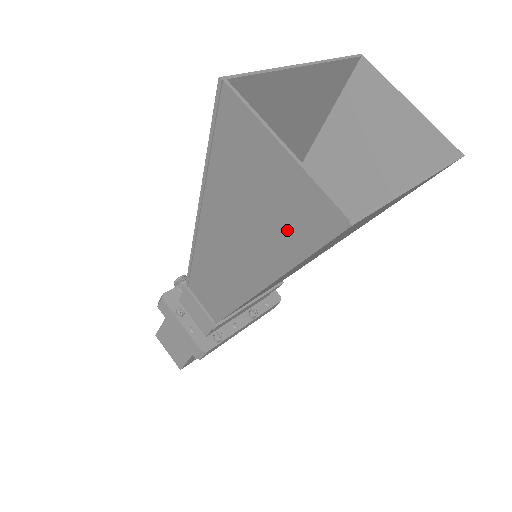
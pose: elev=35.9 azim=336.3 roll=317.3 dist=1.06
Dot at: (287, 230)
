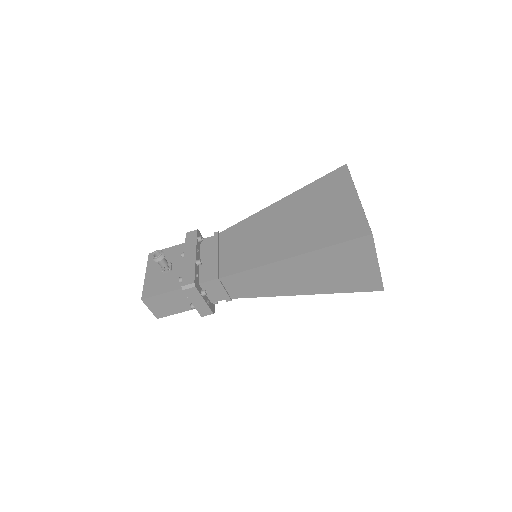
Dot at: (348, 283)
